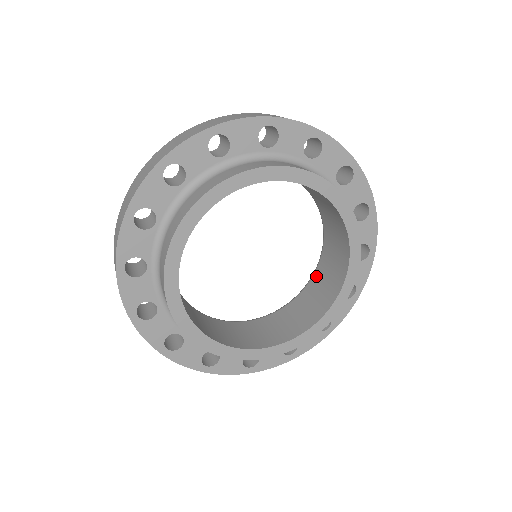
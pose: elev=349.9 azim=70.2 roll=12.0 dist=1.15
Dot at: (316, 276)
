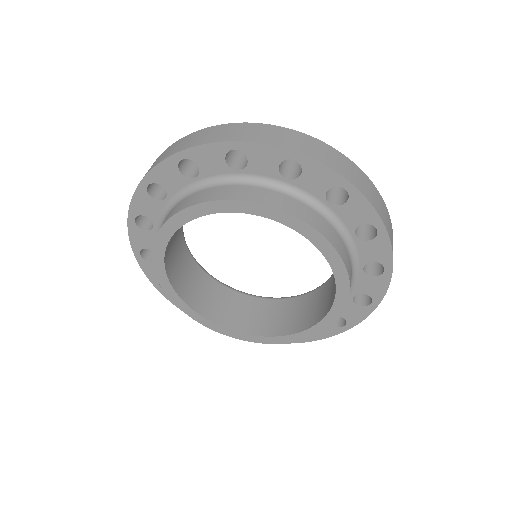
Dot at: (333, 276)
